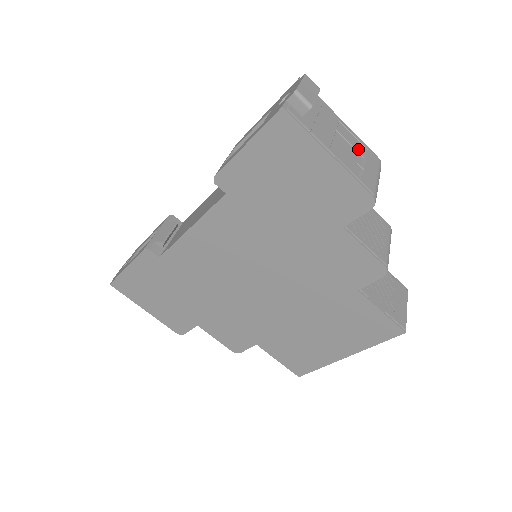
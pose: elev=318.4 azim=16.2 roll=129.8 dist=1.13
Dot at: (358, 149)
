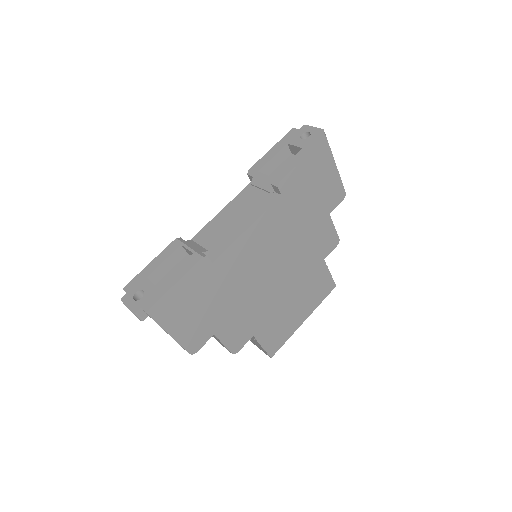
Dot at: occluded
